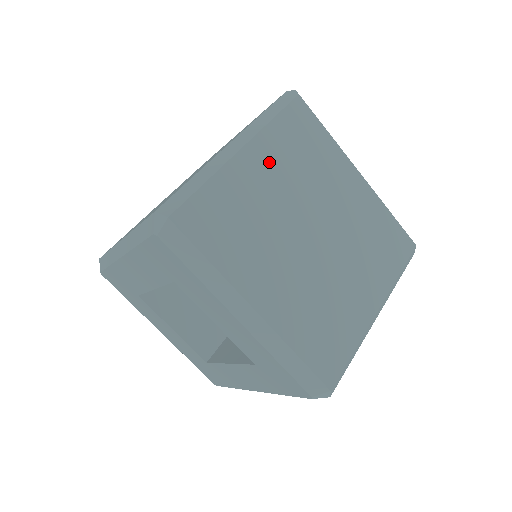
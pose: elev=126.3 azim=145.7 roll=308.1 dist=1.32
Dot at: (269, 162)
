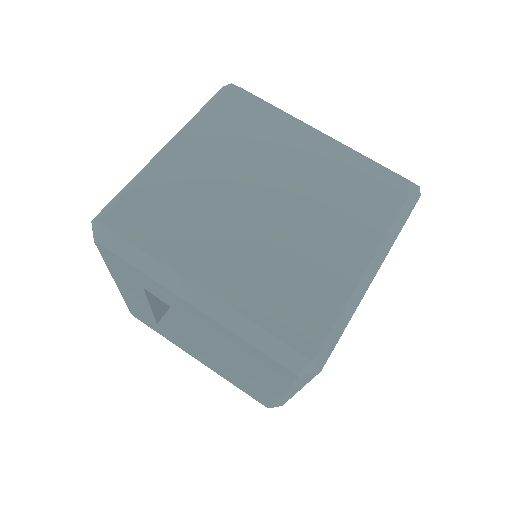
Dot at: occluded
